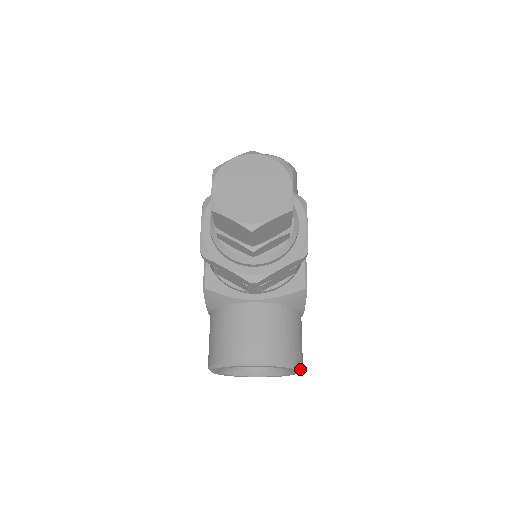
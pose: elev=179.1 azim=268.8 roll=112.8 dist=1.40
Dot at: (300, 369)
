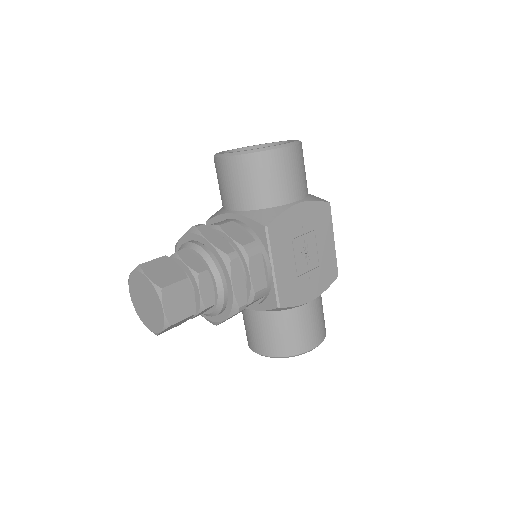
Dot at: occluded
